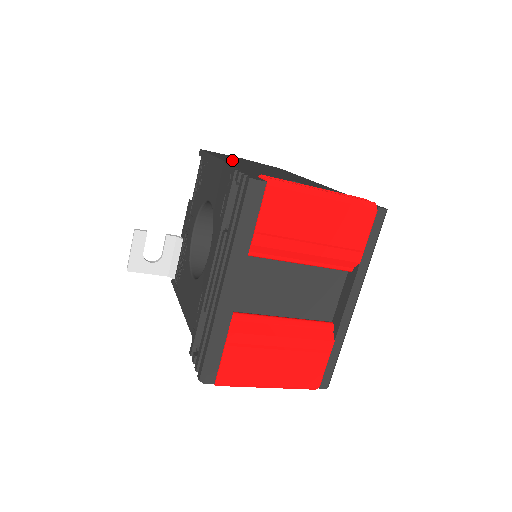
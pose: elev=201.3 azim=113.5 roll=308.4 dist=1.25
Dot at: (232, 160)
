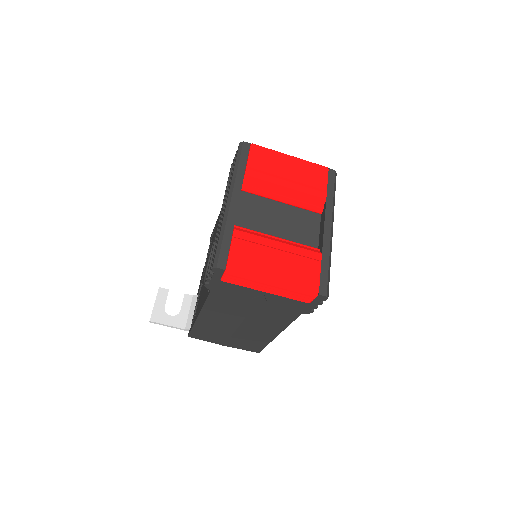
Dot at: occluded
